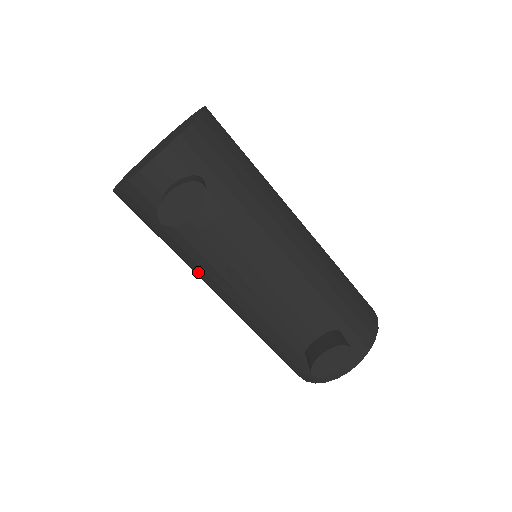
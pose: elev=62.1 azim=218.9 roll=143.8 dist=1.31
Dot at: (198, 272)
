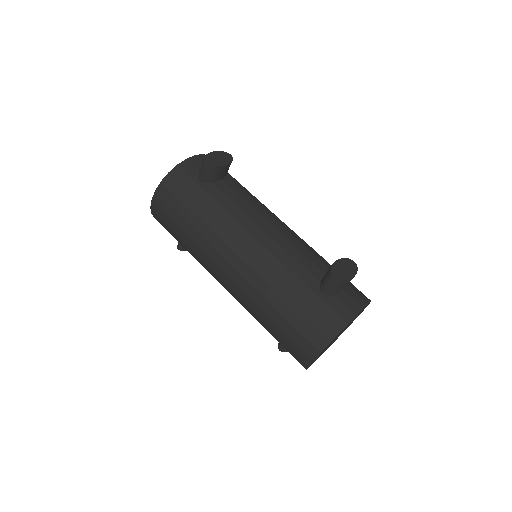
Dot at: (219, 235)
